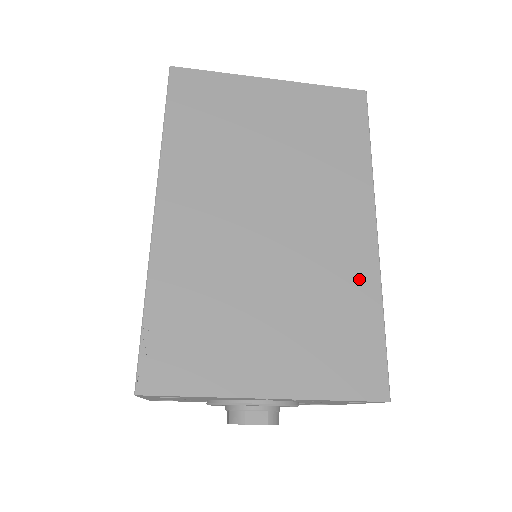
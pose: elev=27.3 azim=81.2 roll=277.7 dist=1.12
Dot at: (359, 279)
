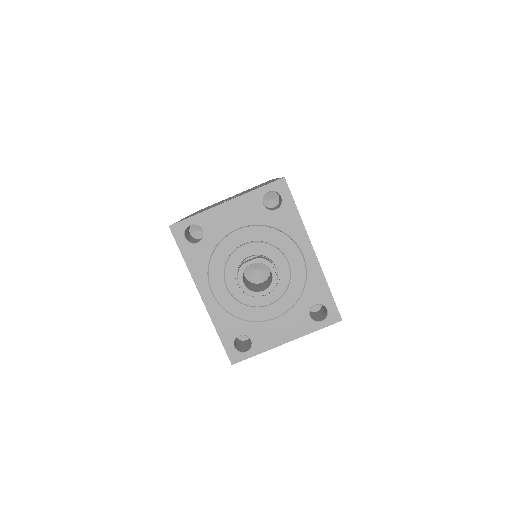
Dot at: occluded
